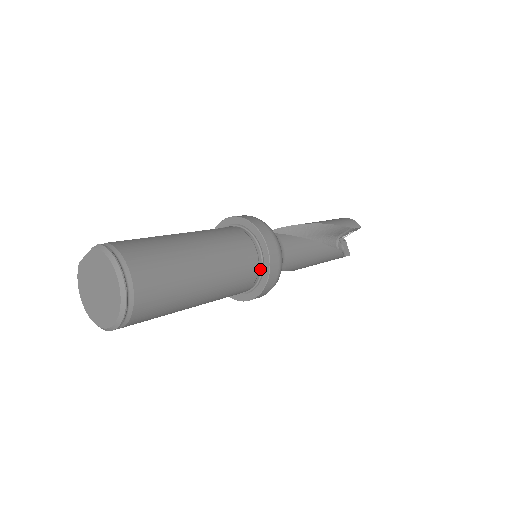
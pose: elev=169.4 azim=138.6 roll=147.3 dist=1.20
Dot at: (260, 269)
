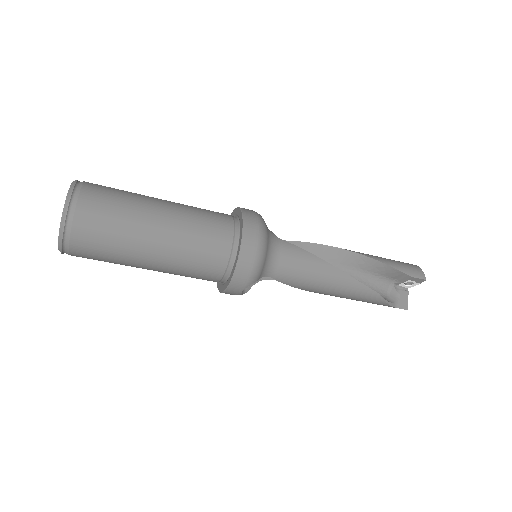
Dot at: (232, 261)
